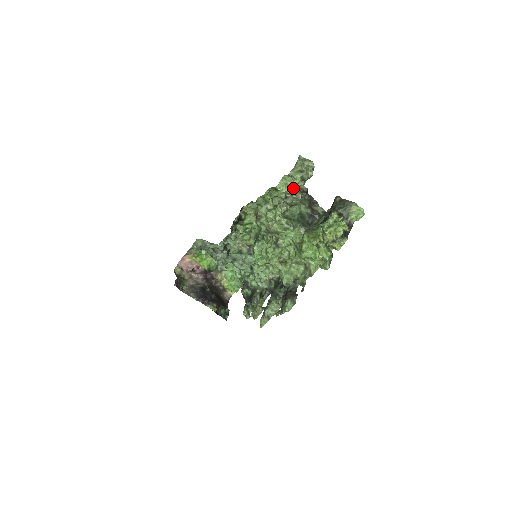
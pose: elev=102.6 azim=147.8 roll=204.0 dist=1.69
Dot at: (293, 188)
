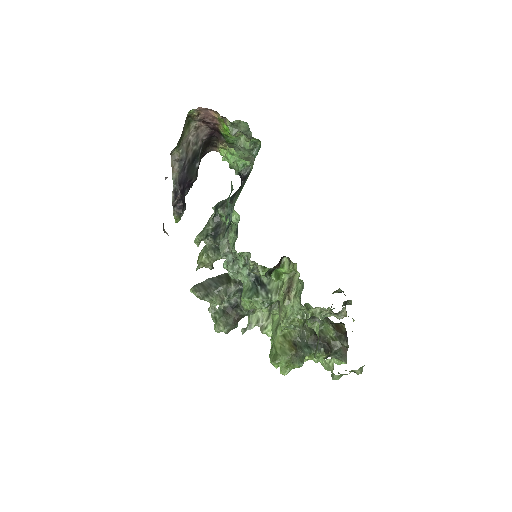
Dot at: occluded
